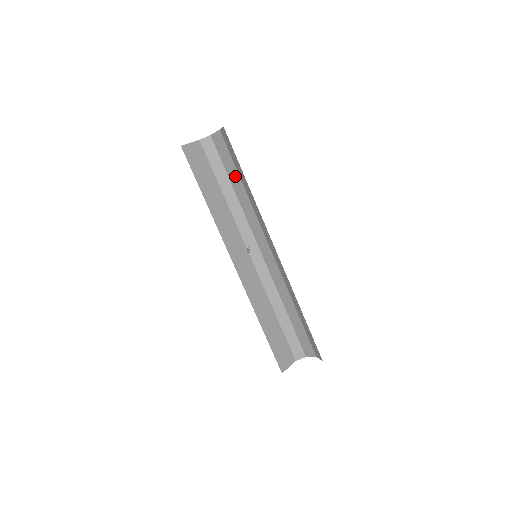
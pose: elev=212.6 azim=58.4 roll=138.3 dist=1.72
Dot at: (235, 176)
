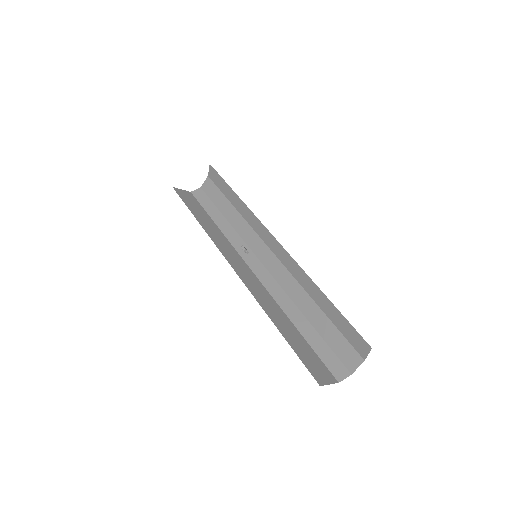
Dot at: (226, 205)
